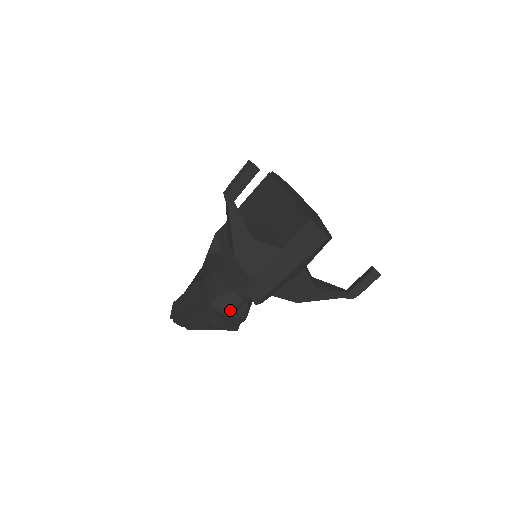
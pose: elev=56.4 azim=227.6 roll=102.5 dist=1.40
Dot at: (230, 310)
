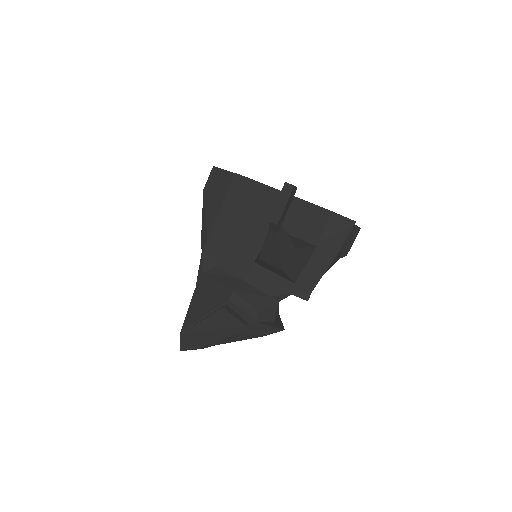
Dot at: (274, 315)
